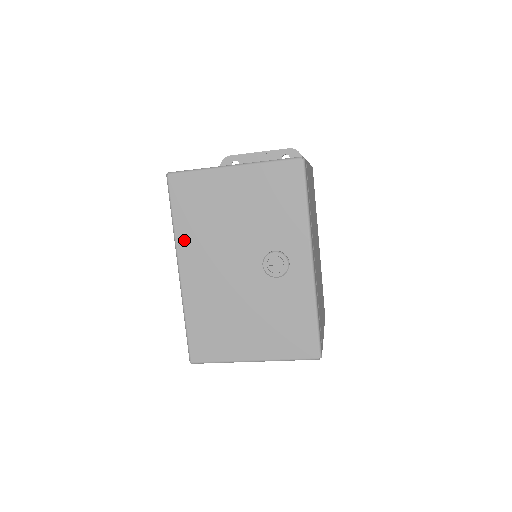
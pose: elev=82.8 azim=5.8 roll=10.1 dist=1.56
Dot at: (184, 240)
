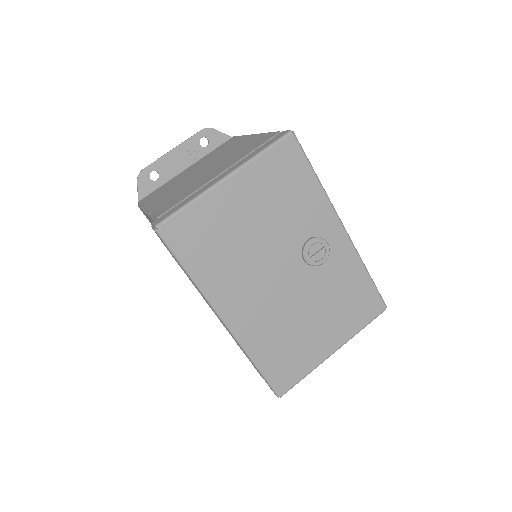
Dot at: (213, 287)
